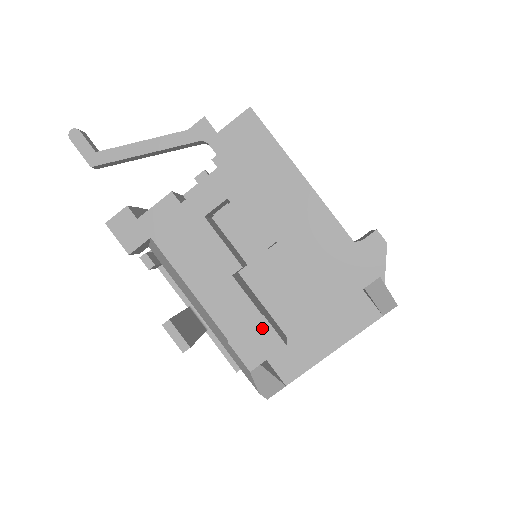
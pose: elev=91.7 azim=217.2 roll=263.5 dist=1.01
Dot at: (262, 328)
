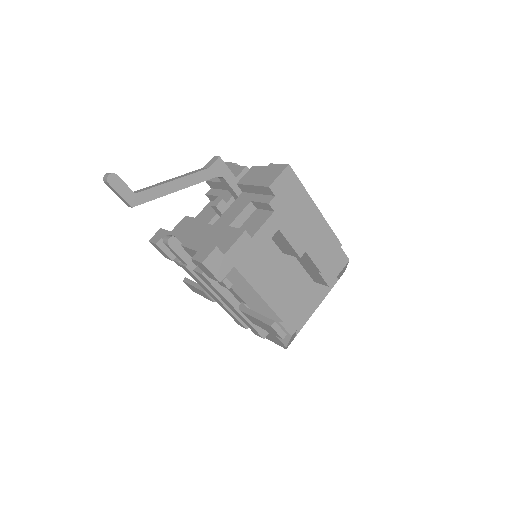
Dot at: (297, 307)
